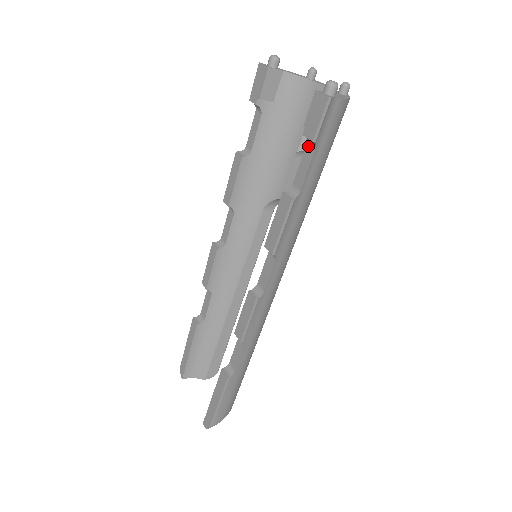
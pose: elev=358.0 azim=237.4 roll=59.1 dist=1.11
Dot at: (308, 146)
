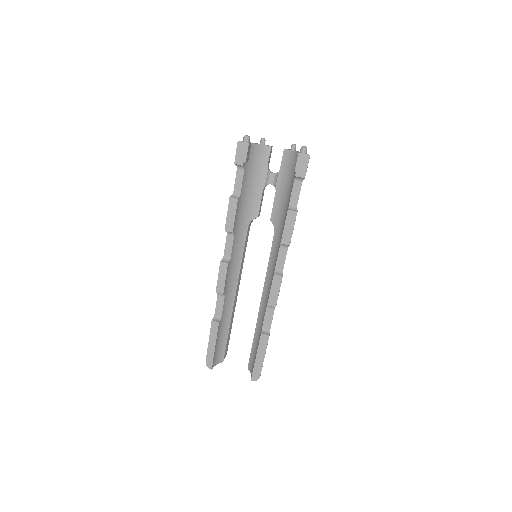
Dot at: (296, 181)
